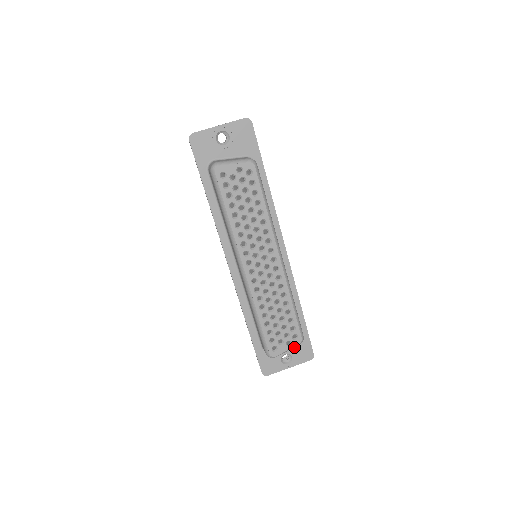
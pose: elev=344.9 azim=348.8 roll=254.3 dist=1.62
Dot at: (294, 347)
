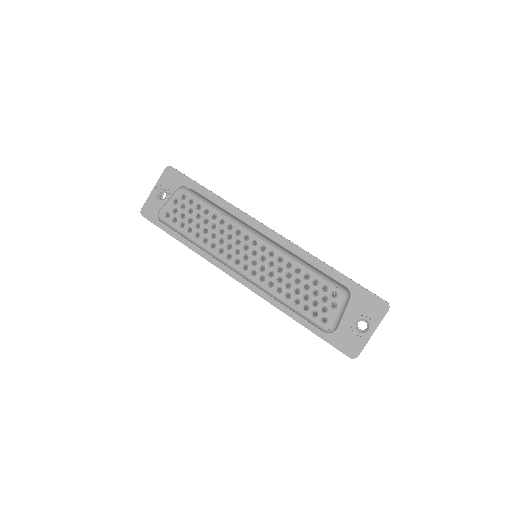
Dot at: (359, 309)
